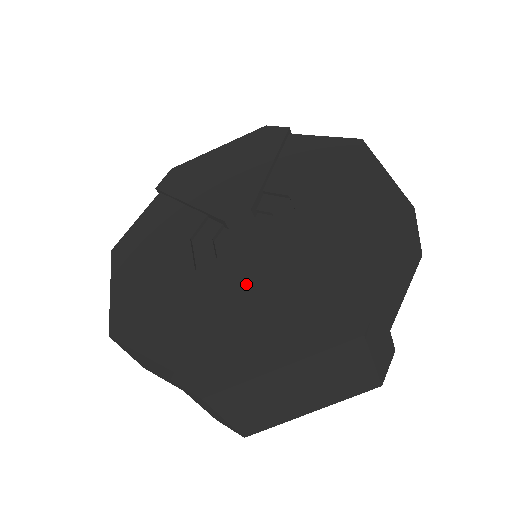
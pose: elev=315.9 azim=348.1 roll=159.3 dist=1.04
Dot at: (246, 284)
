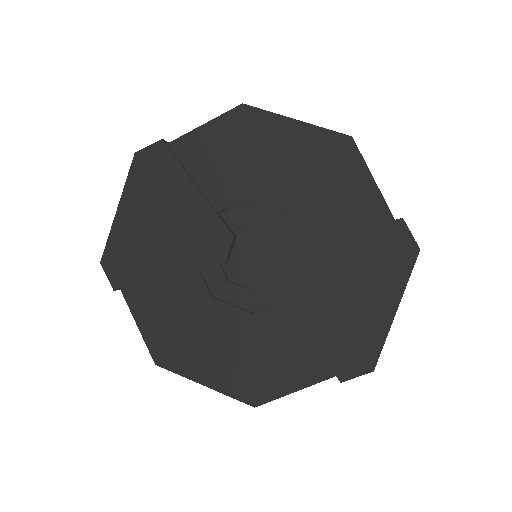
Dot at: (308, 289)
